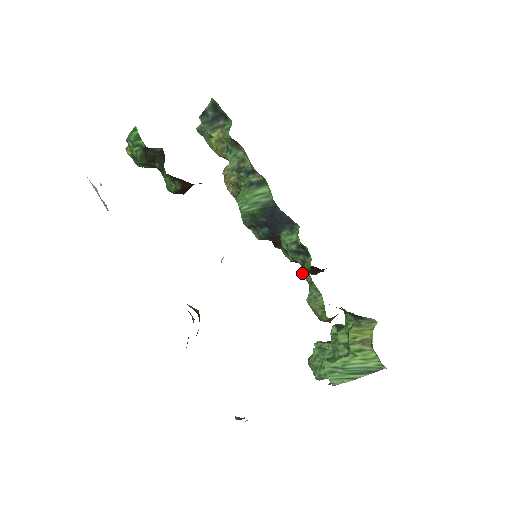
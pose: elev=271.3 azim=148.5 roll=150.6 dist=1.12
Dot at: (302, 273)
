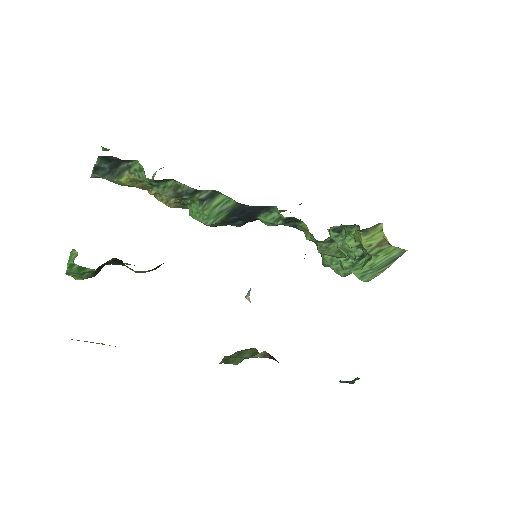
Dot at: occluded
